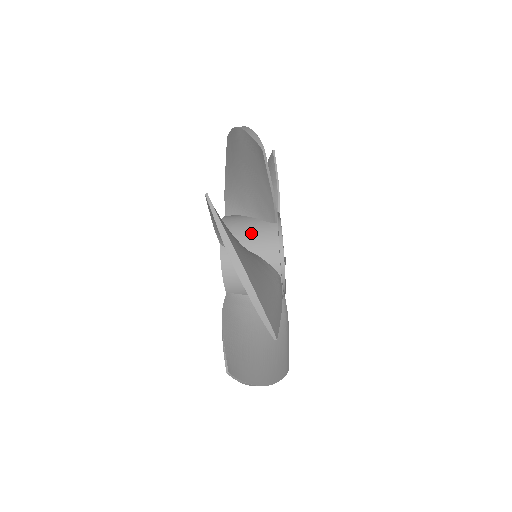
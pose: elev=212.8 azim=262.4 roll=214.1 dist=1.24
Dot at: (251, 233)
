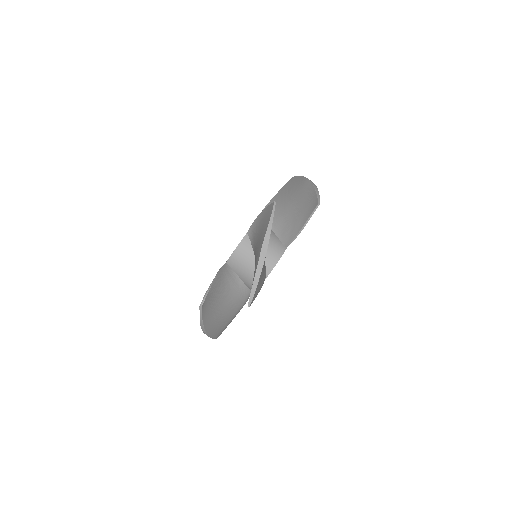
Dot at: occluded
